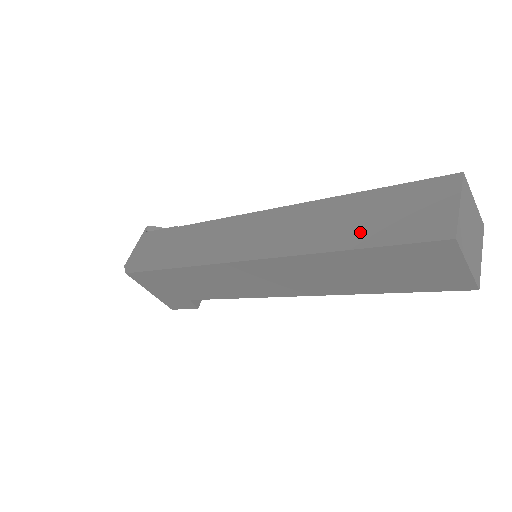
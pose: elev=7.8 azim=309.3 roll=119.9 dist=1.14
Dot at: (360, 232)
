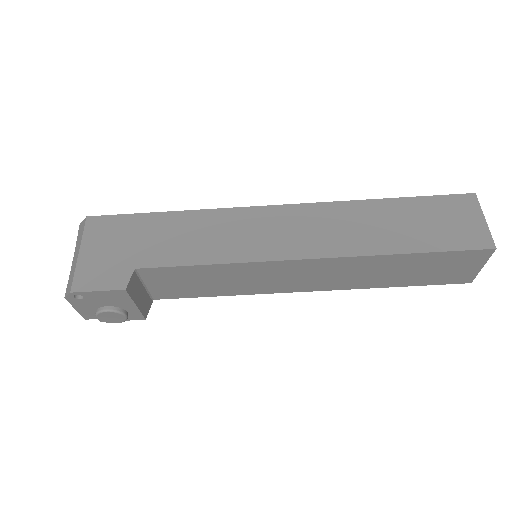
Dot at: occluded
